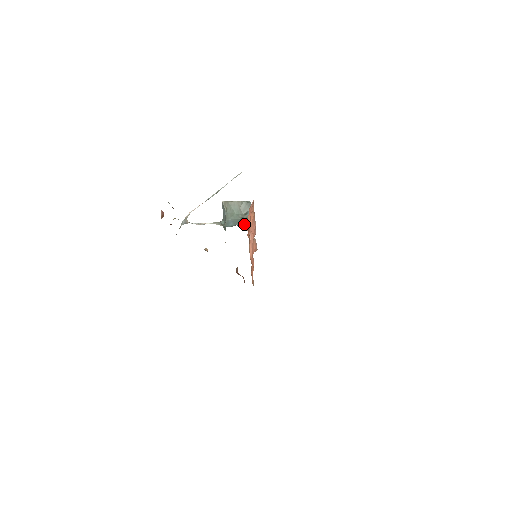
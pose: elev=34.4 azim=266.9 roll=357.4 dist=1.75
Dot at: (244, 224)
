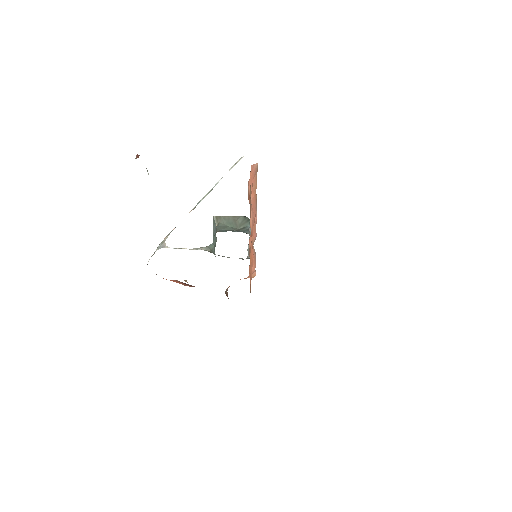
Dot at: (240, 231)
